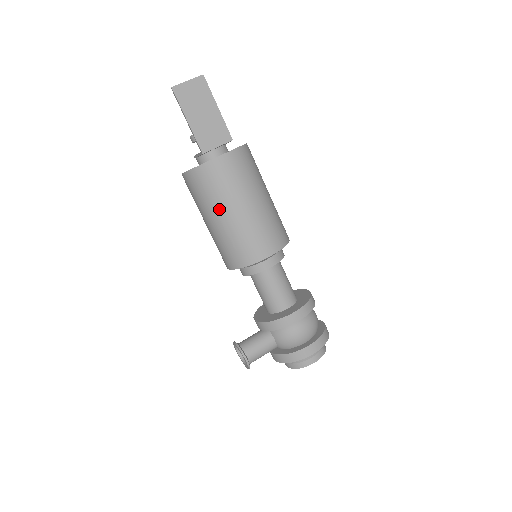
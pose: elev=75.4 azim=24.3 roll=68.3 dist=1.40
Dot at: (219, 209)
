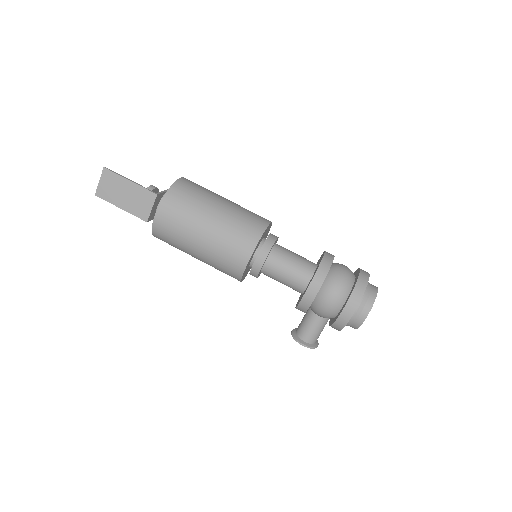
Dot at: (189, 251)
